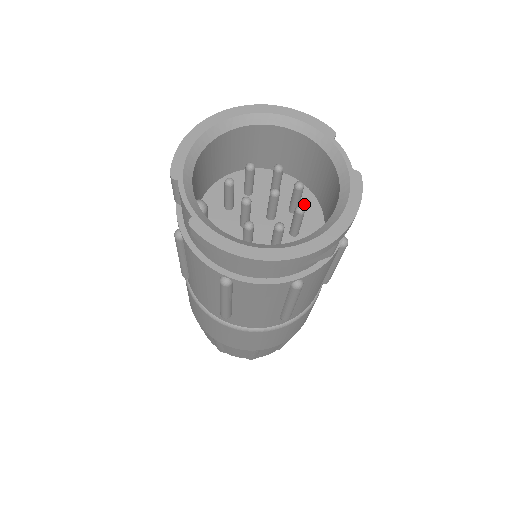
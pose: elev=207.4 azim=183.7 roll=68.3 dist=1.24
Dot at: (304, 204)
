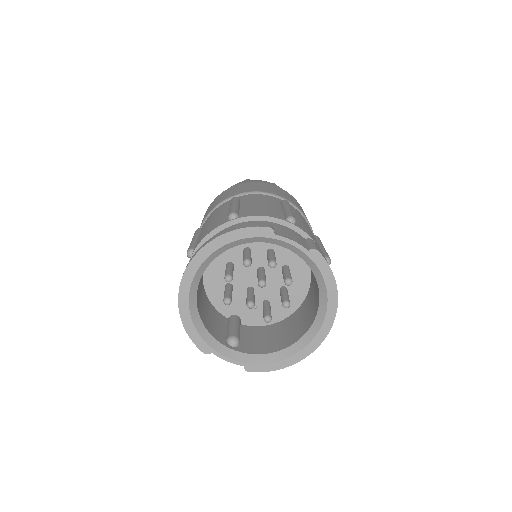
Dot at: occluded
